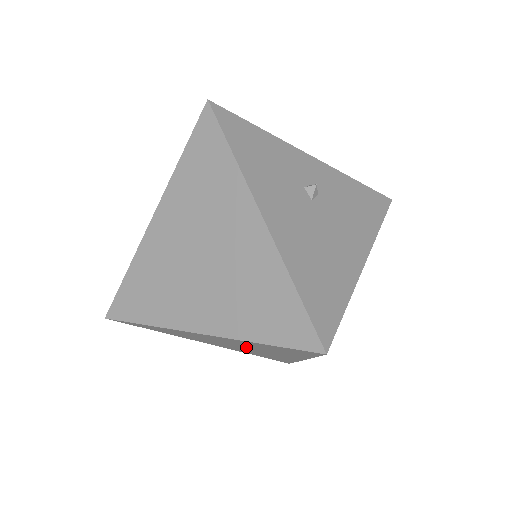
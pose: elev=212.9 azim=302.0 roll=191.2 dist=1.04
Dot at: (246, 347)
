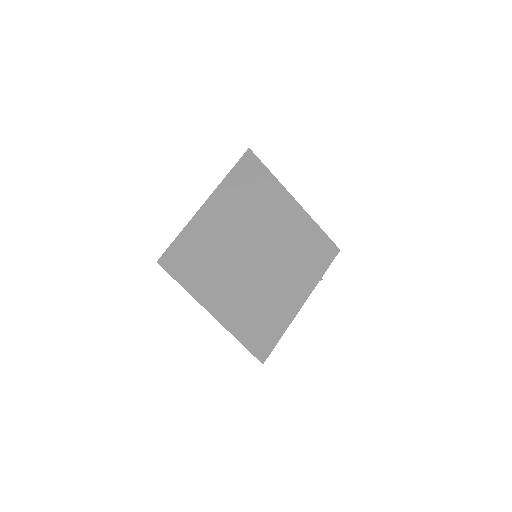
Dot at: occluded
